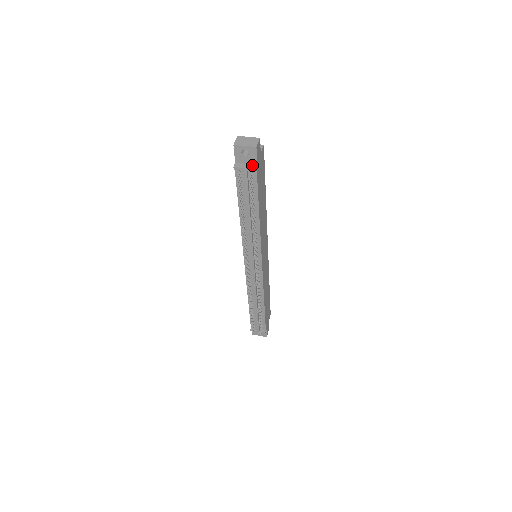
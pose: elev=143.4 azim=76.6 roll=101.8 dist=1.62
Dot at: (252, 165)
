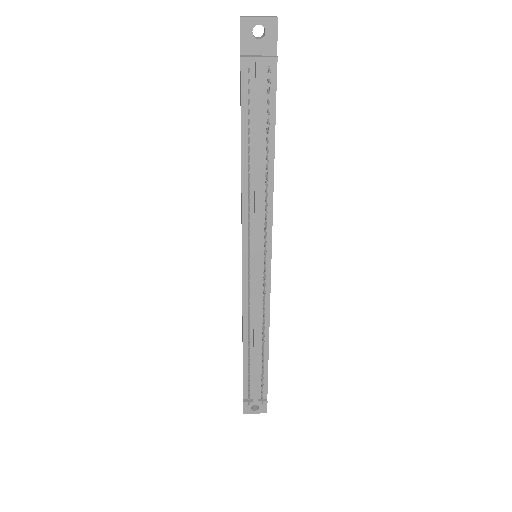
Dot at: (269, 55)
